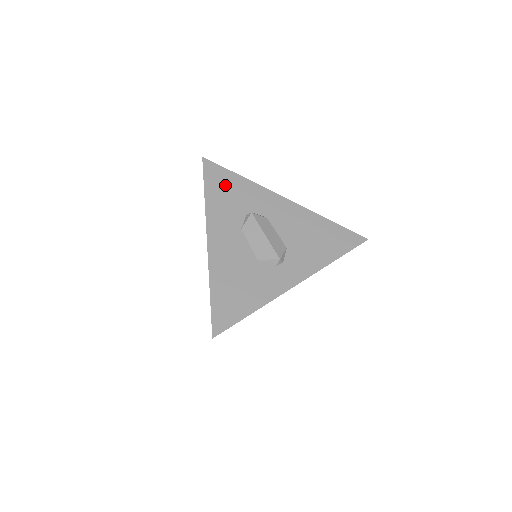
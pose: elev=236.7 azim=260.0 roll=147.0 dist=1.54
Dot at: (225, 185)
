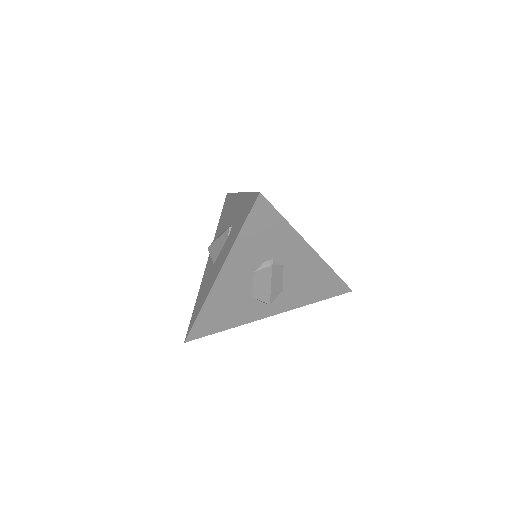
Dot at: (265, 229)
